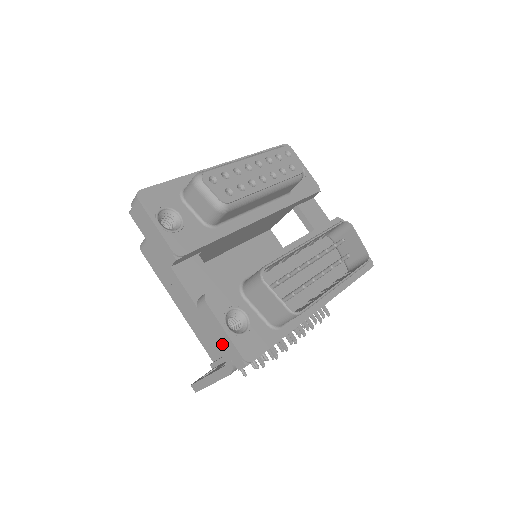
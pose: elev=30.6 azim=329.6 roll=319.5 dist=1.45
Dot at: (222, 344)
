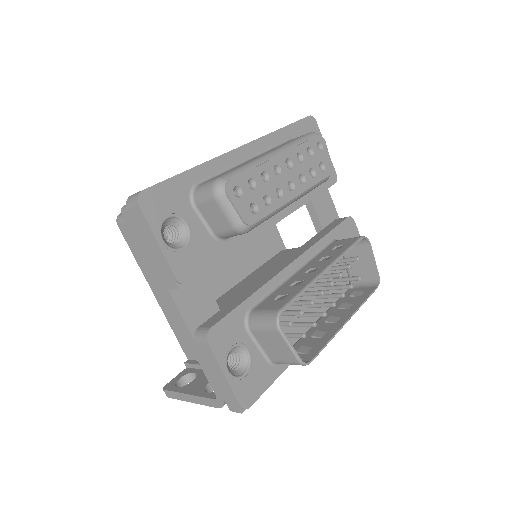
Dot at: (217, 383)
